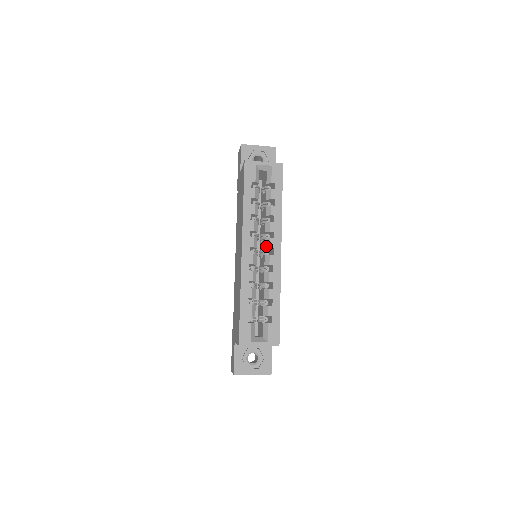
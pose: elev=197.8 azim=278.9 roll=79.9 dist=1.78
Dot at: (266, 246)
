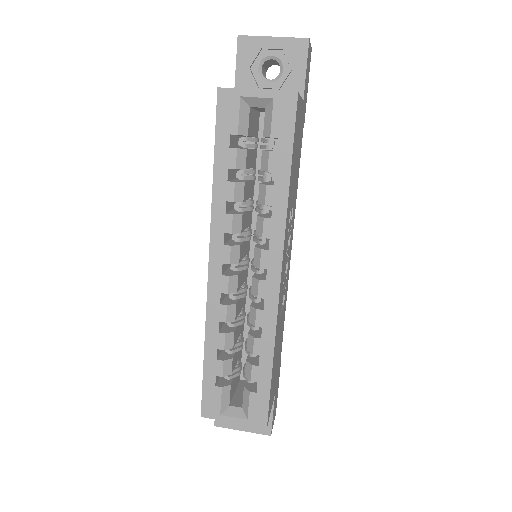
Dot at: (255, 261)
